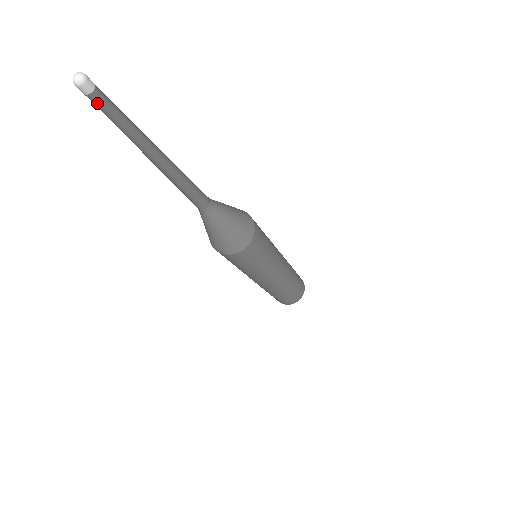
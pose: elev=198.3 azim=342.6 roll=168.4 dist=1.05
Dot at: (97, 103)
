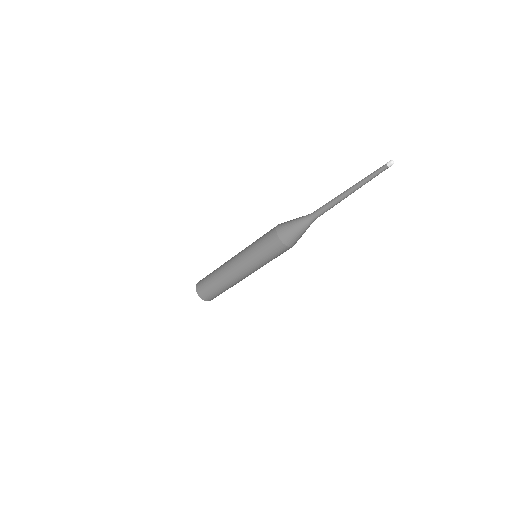
Dot at: (384, 170)
